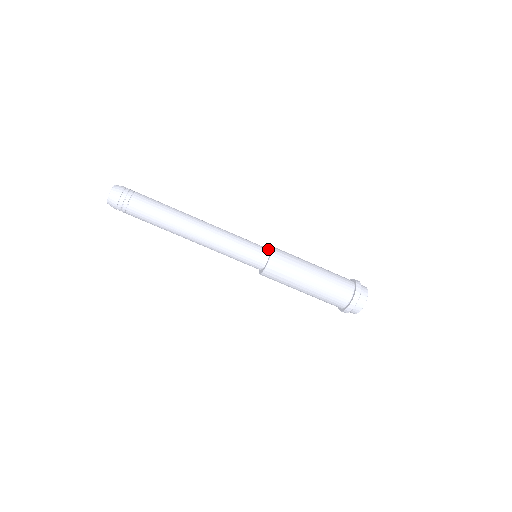
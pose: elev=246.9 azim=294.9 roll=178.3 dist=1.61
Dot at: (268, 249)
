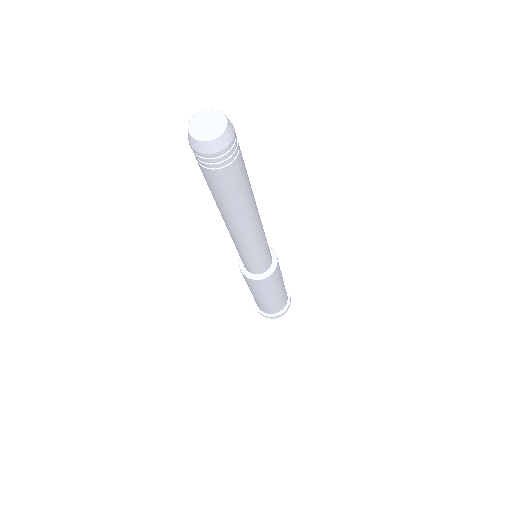
Dot at: occluded
